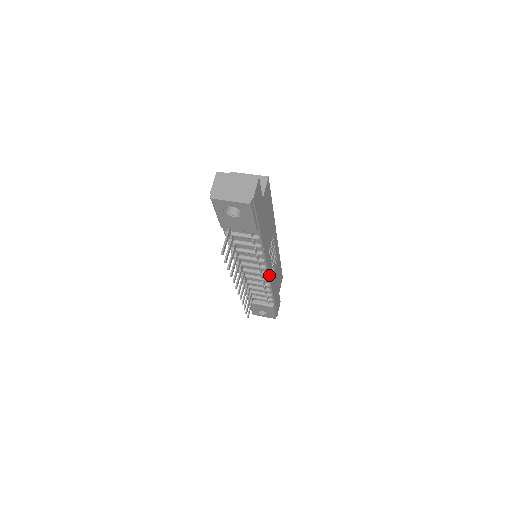
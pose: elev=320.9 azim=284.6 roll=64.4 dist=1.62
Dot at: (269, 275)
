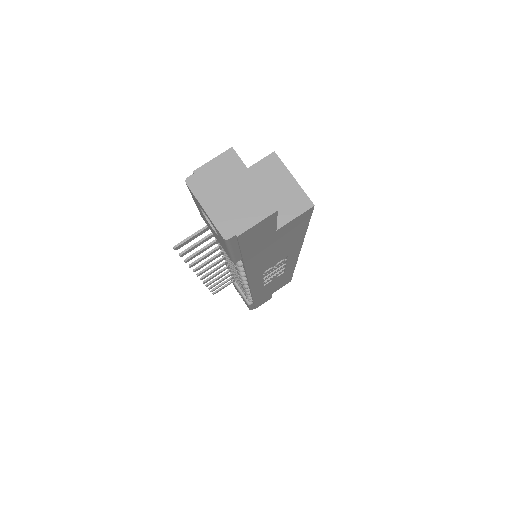
Dot at: (251, 289)
